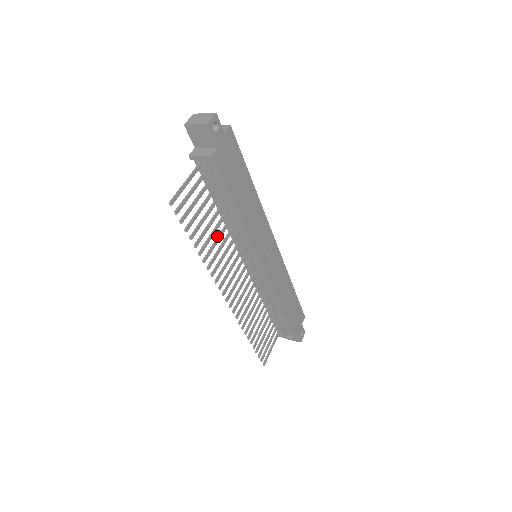
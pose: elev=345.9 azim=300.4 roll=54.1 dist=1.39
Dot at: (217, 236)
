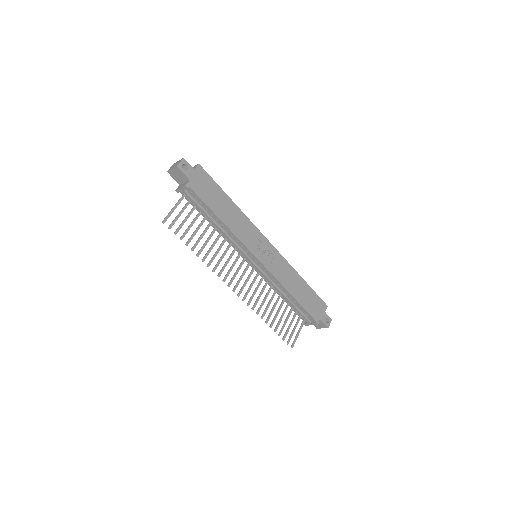
Dot at: (213, 243)
